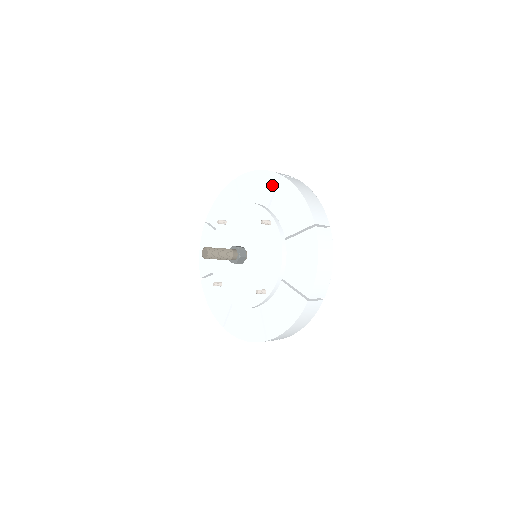
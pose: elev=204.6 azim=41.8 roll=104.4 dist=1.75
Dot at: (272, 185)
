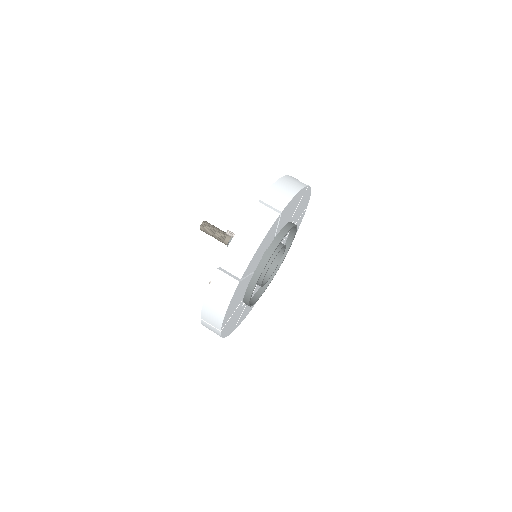
Dot at: occluded
